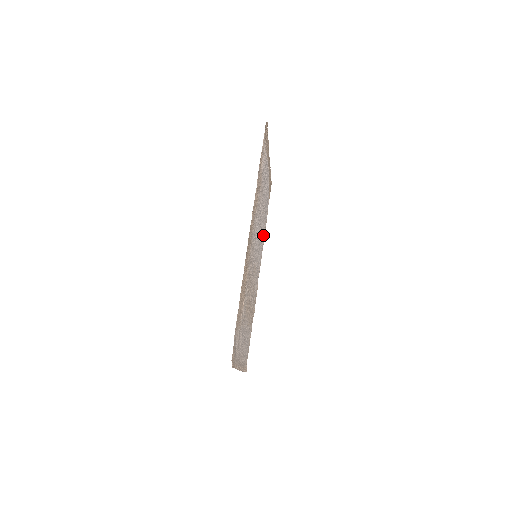
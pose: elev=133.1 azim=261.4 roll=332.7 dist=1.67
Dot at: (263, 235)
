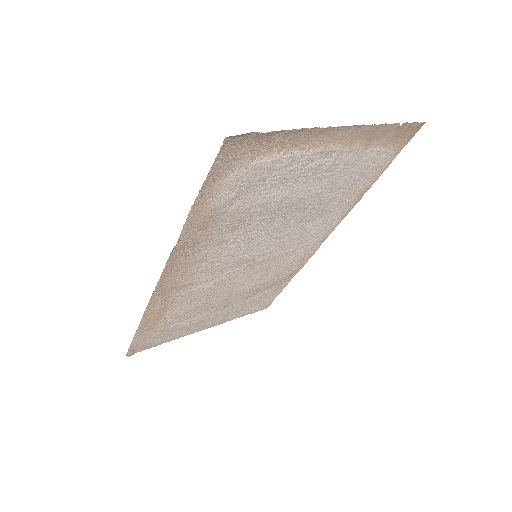
Dot at: (334, 209)
